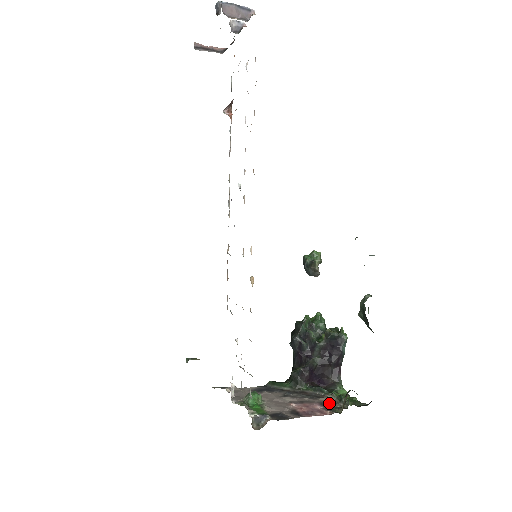
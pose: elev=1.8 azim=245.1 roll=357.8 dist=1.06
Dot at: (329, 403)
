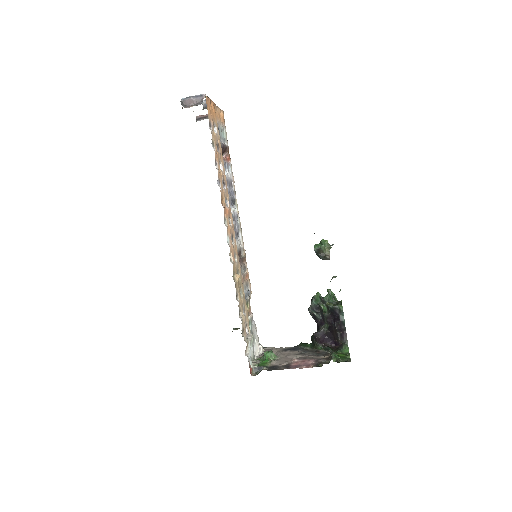
Dot at: (324, 359)
